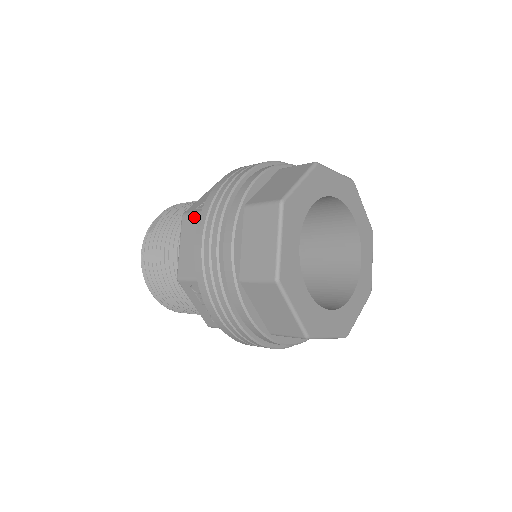
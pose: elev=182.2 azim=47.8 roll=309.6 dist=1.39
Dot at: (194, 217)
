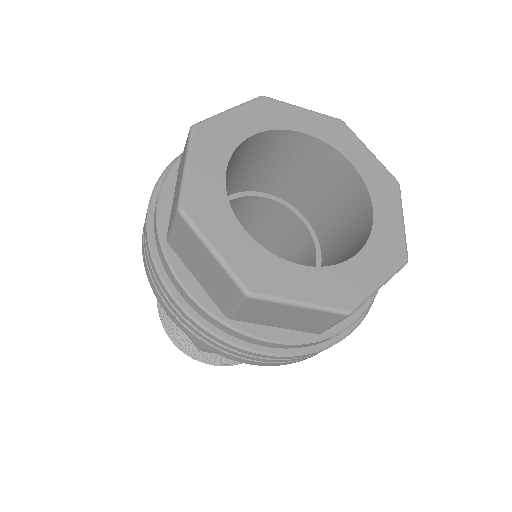
Dot at: occluded
